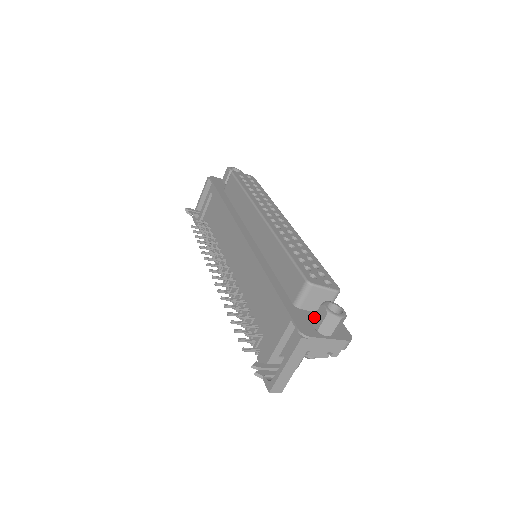
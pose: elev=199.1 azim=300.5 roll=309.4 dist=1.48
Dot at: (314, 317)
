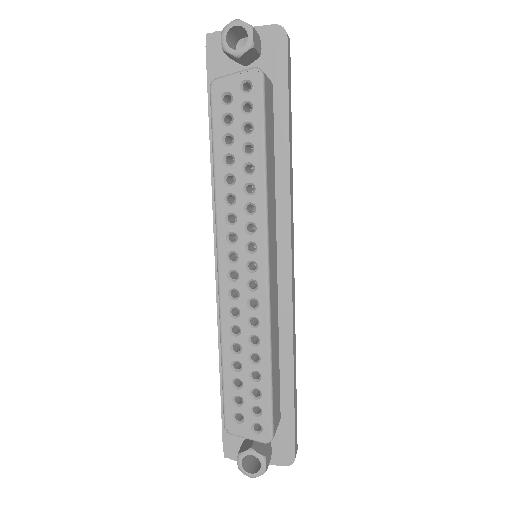
Dot at: (242, 444)
